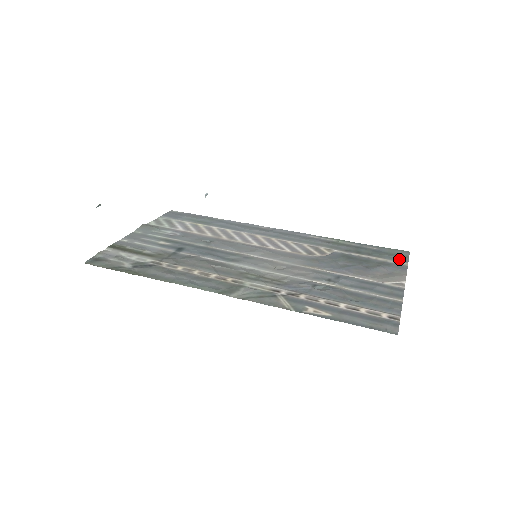
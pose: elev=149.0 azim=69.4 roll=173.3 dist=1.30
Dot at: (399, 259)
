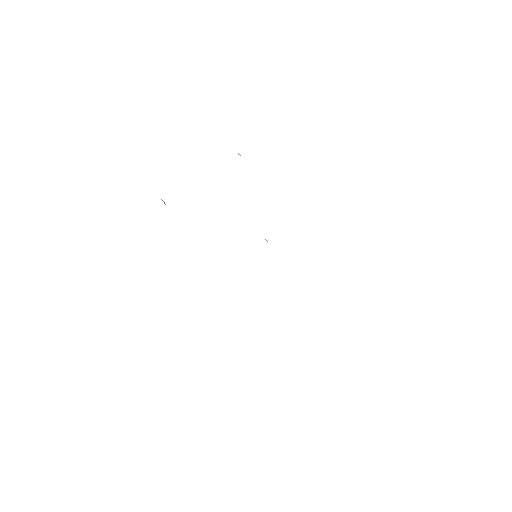
Dot at: occluded
